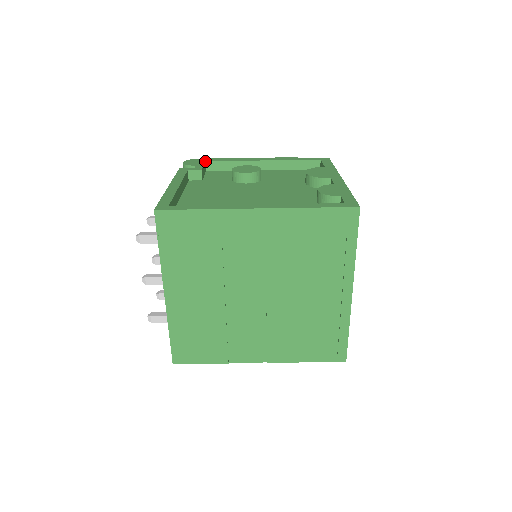
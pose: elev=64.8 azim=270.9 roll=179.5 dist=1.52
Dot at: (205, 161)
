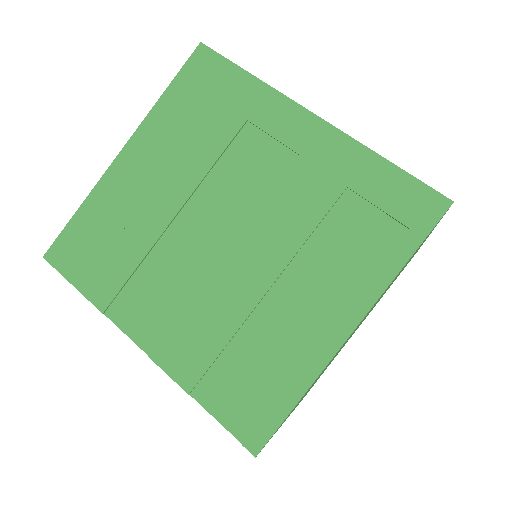
Dot at: occluded
